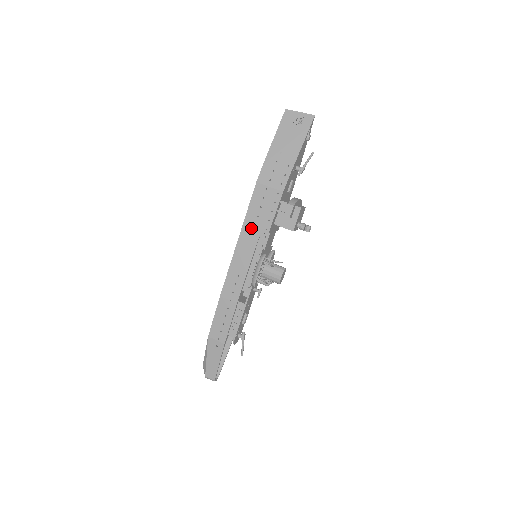
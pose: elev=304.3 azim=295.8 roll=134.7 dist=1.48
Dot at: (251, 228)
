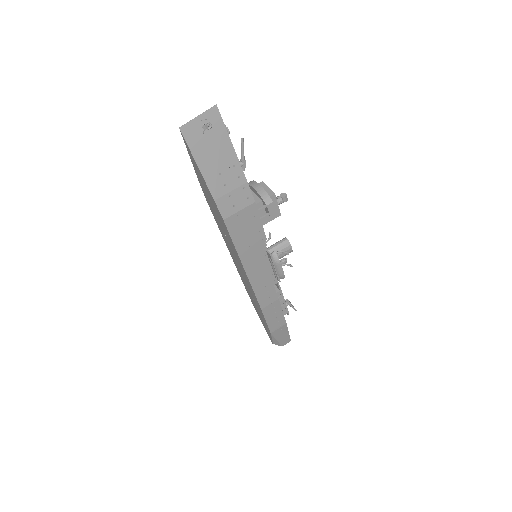
Dot at: (249, 252)
